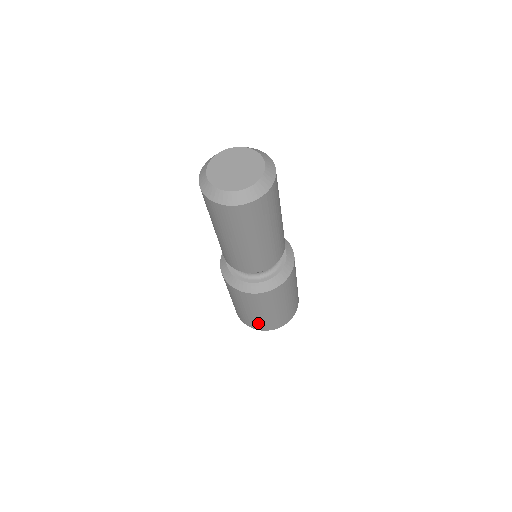
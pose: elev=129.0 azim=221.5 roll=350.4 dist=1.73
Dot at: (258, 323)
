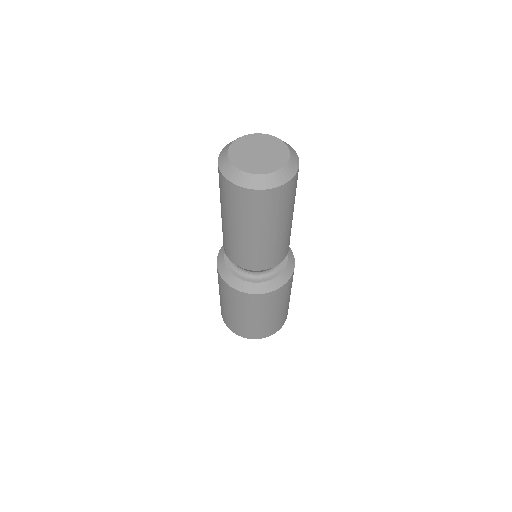
Dot at: (271, 327)
